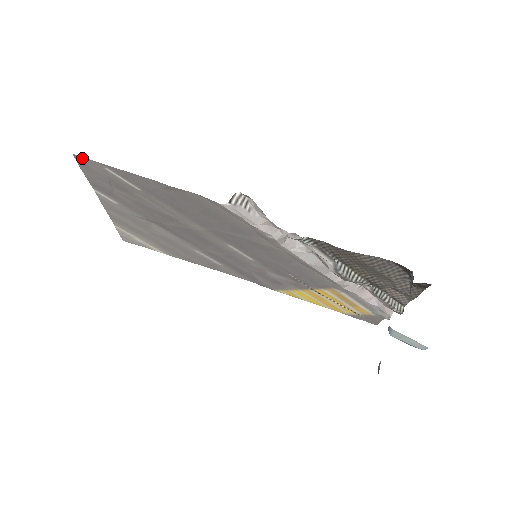
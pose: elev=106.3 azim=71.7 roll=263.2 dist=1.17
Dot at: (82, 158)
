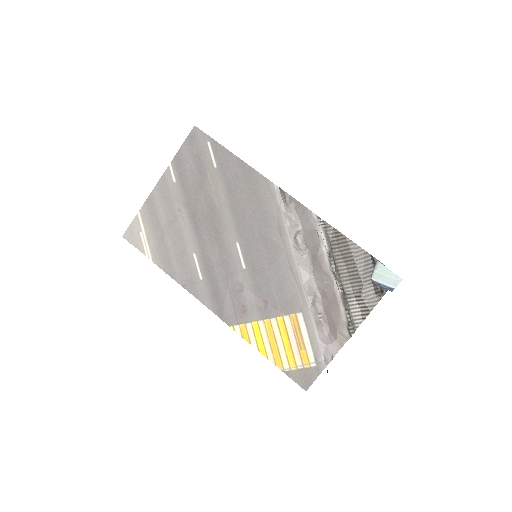
Dot at: (198, 131)
